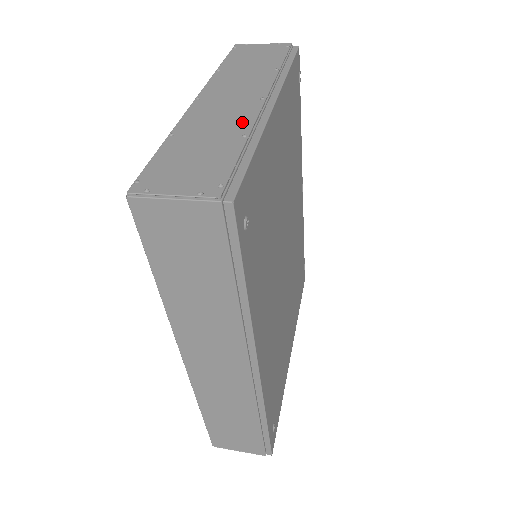
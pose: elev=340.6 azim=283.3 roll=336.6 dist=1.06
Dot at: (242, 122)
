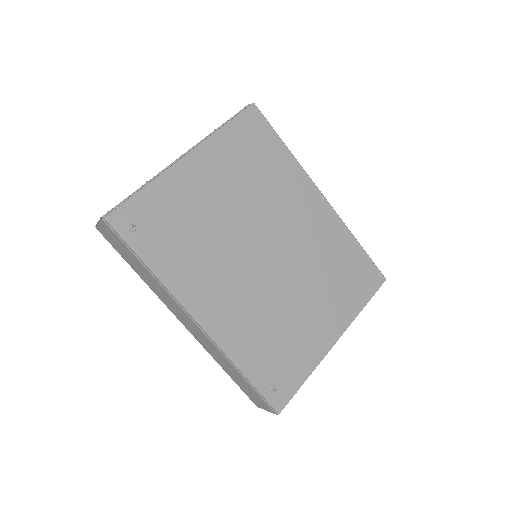
Dot at: occluded
